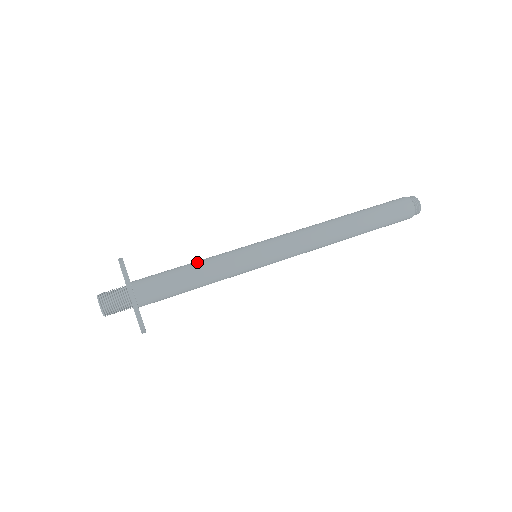
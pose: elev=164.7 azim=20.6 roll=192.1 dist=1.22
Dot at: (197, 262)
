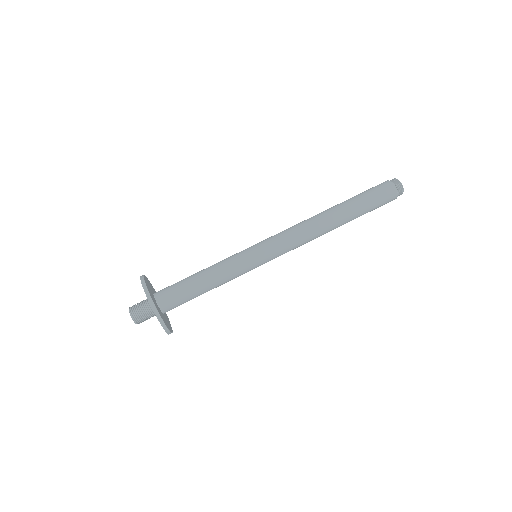
Dot at: occluded
